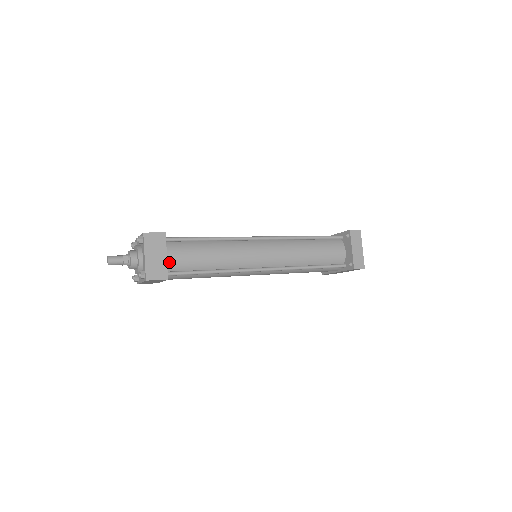
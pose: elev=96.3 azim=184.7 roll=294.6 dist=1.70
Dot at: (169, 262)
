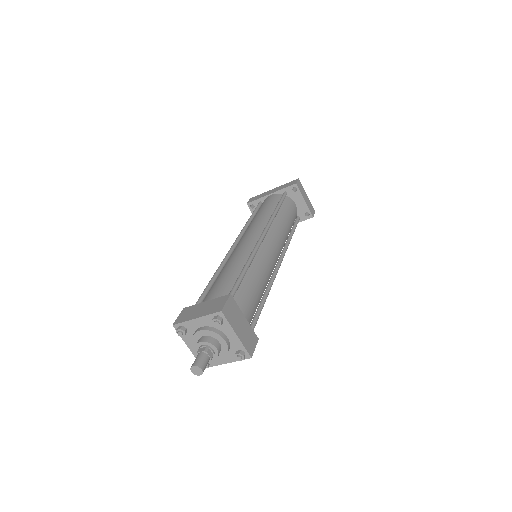
Dot at: (247, 322)
